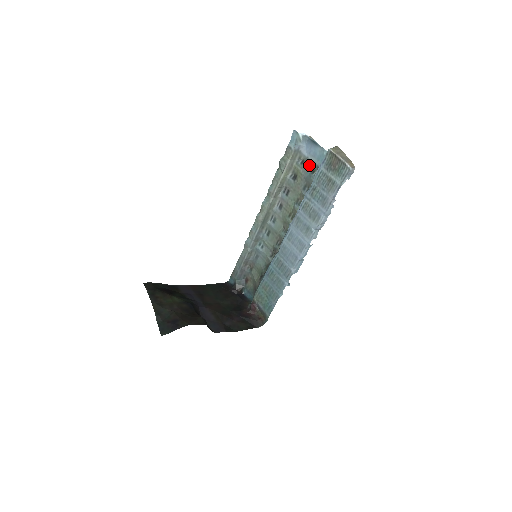
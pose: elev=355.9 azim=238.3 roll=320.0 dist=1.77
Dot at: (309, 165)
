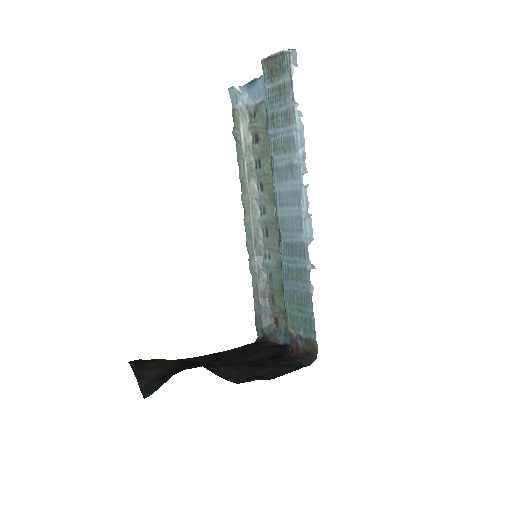
Dot at: (261, 109)
